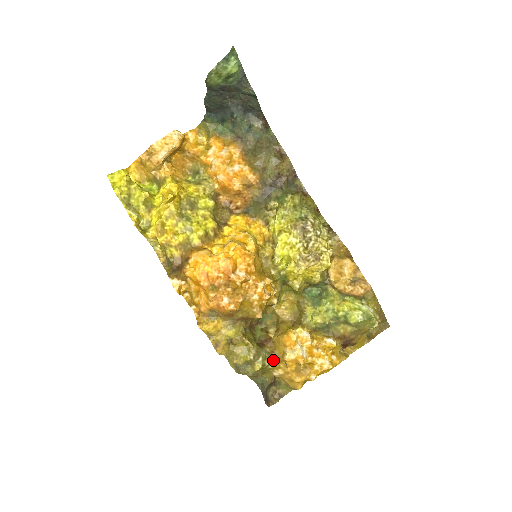
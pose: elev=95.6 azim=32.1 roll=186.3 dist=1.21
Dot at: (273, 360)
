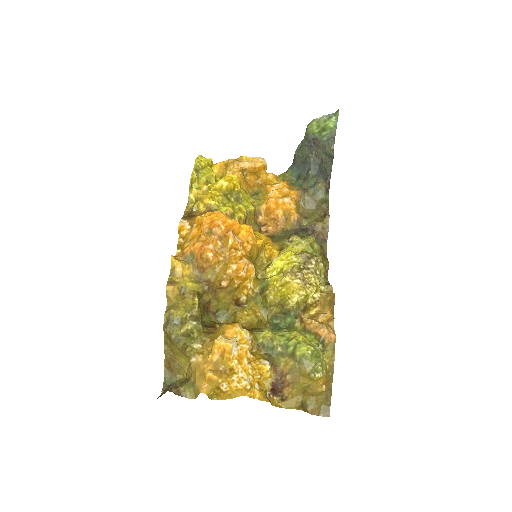
Dot at: (203, 339)
